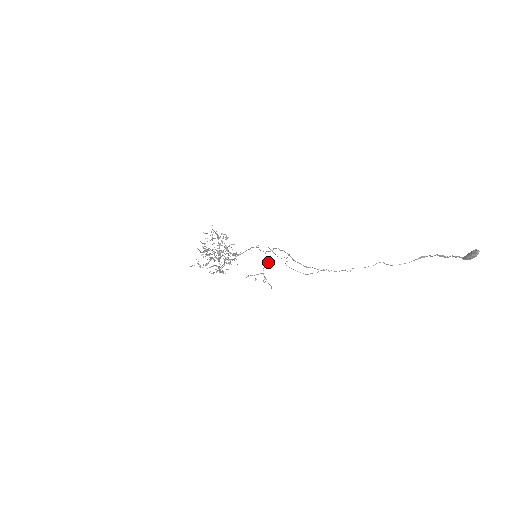
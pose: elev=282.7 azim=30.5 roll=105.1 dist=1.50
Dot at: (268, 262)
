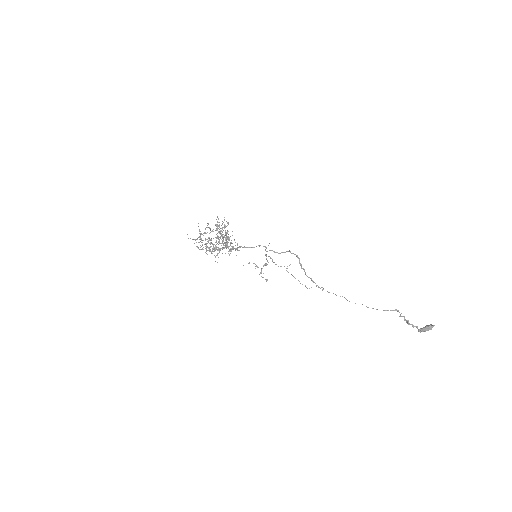
Dot at: occluded
